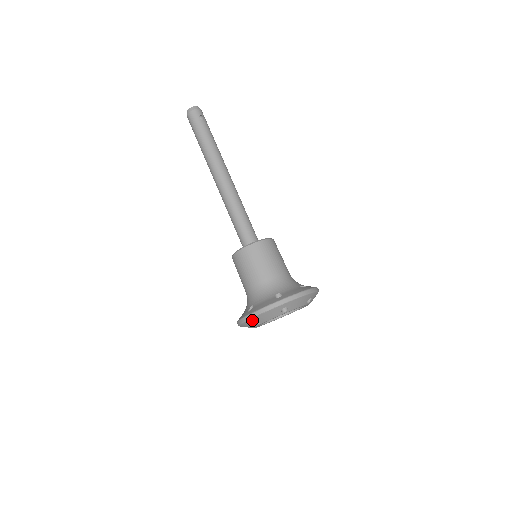
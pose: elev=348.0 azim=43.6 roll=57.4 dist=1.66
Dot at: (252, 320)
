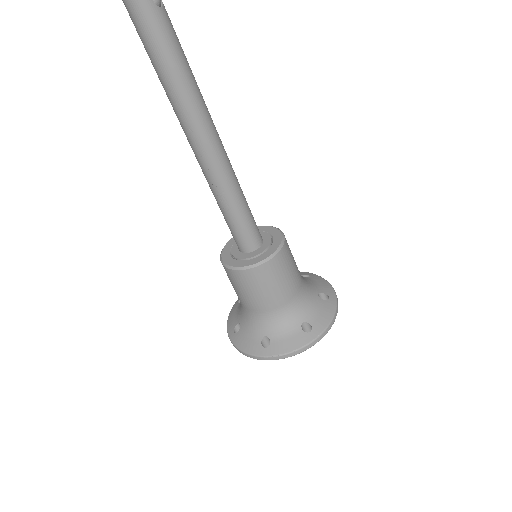
Dot at: (271, 358)
